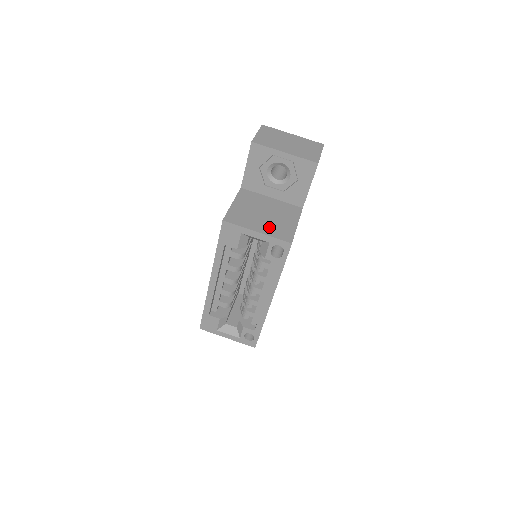
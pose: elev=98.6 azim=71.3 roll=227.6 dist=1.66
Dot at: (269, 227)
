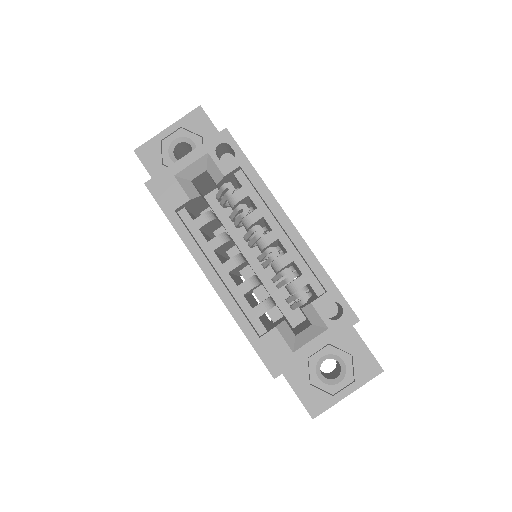
Dot at: occluded
